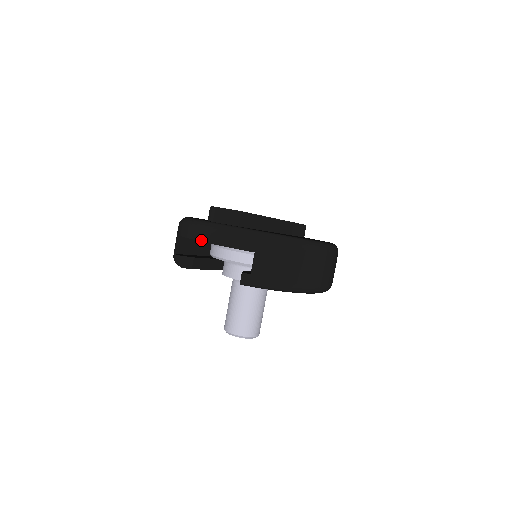
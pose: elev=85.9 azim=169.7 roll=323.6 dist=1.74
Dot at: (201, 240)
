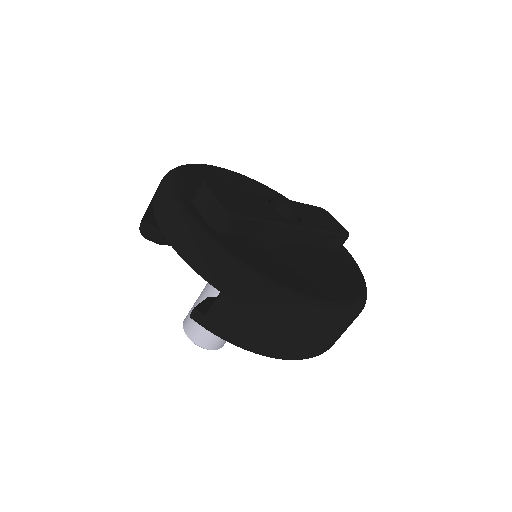
Dot at: (163, 231)
